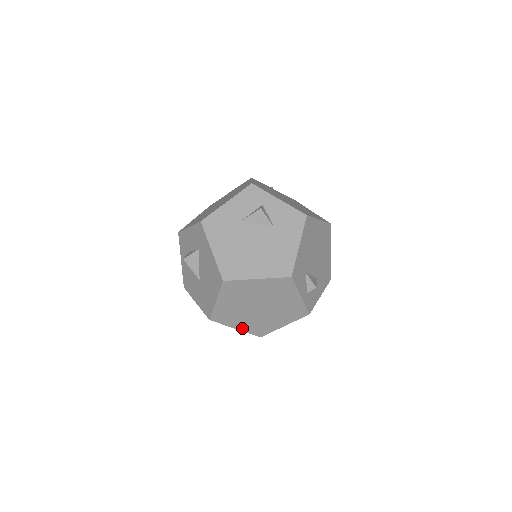
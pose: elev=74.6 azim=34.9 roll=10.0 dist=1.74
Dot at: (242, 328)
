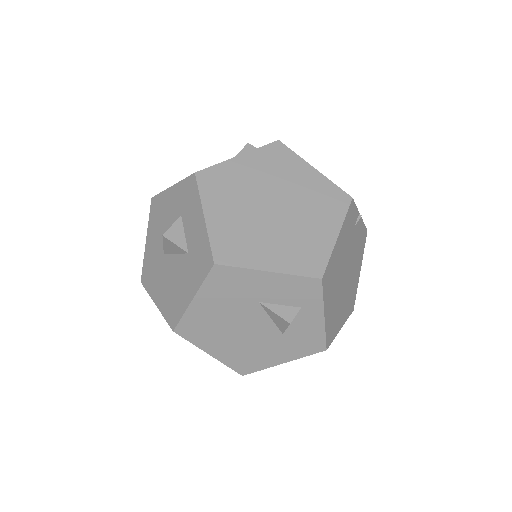
Dot at: occluded
